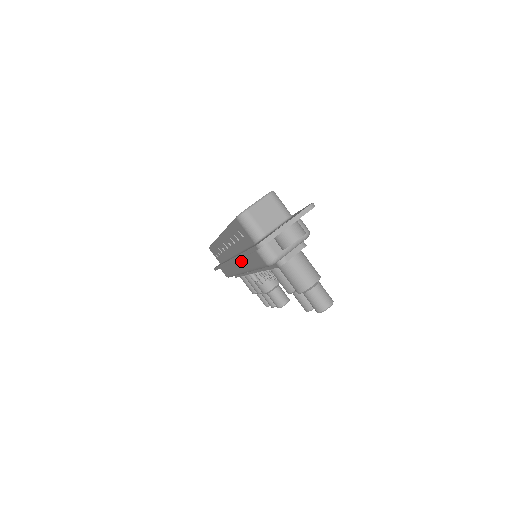
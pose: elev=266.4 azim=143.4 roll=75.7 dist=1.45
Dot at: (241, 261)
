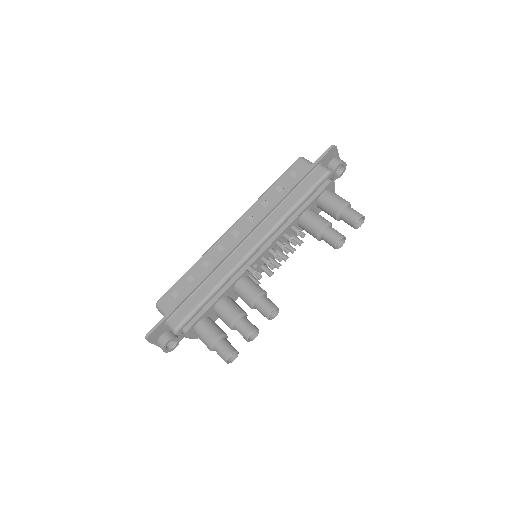
Dot at: (271, 217)
